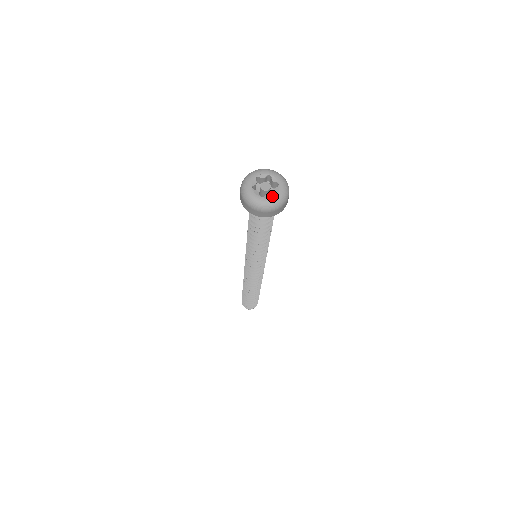
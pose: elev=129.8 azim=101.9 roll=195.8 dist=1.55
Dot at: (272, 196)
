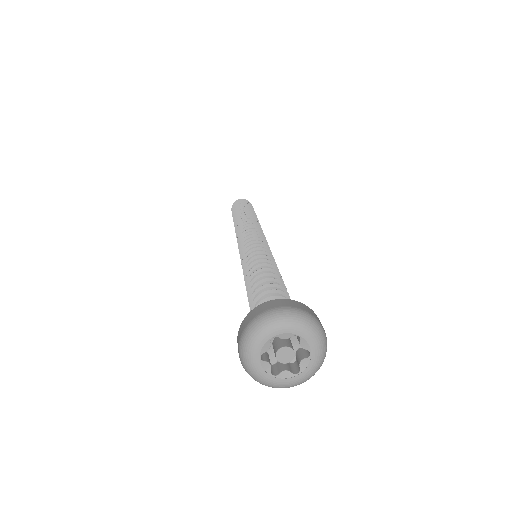
Dot at: (292, 377)
